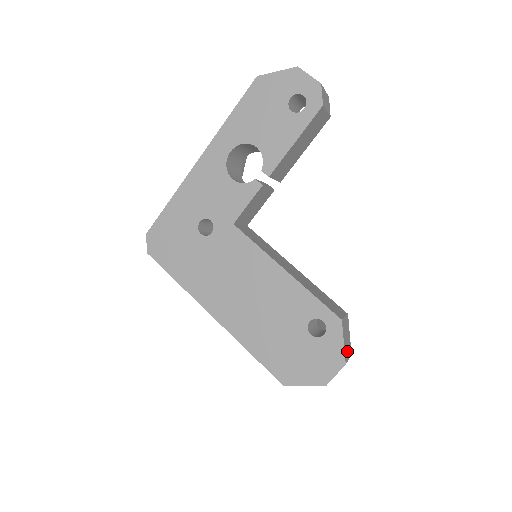
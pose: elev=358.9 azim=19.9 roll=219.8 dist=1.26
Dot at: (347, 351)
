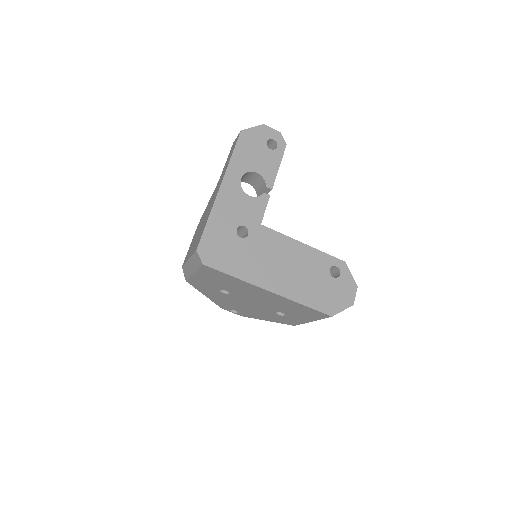
Dot at: occluded
